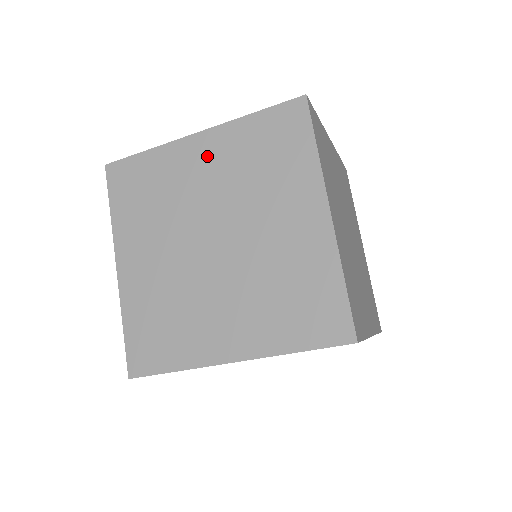
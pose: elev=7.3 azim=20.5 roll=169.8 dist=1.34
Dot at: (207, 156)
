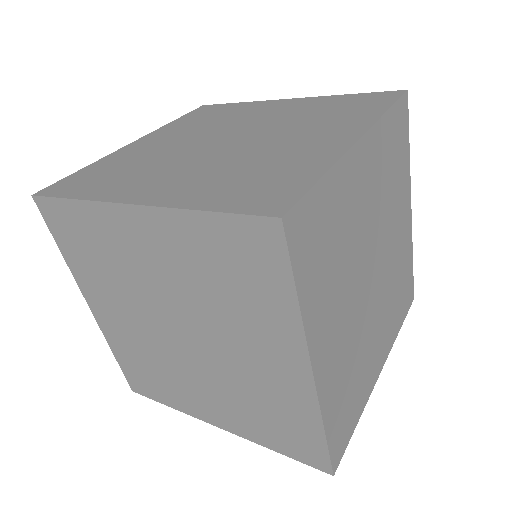
Dot at: (151, 242)
